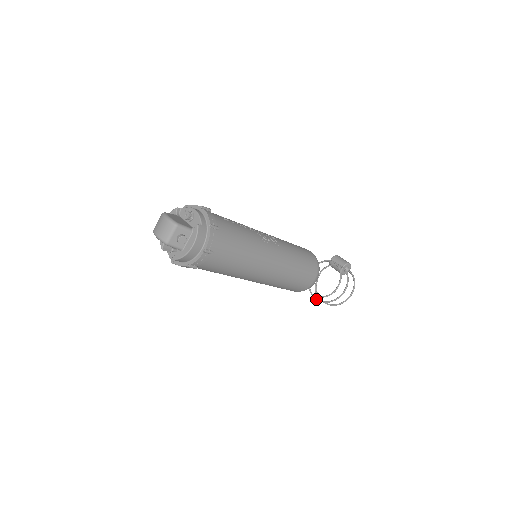
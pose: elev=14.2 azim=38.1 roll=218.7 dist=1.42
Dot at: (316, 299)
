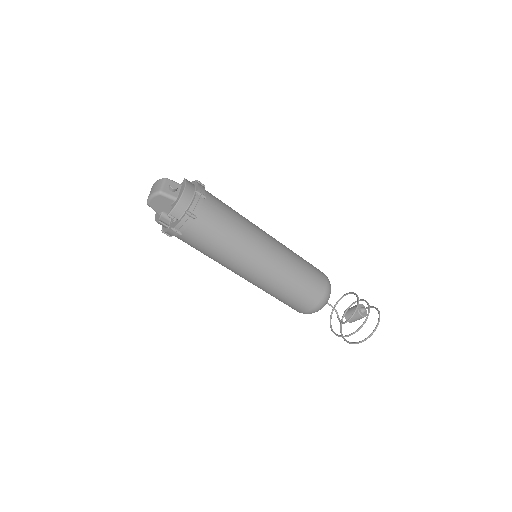
Dot at: (348, 335)
